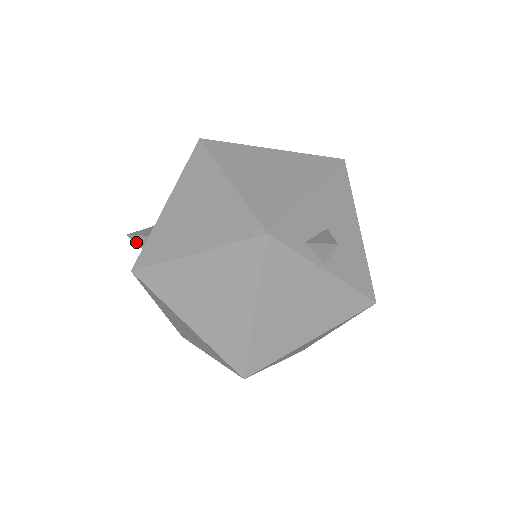
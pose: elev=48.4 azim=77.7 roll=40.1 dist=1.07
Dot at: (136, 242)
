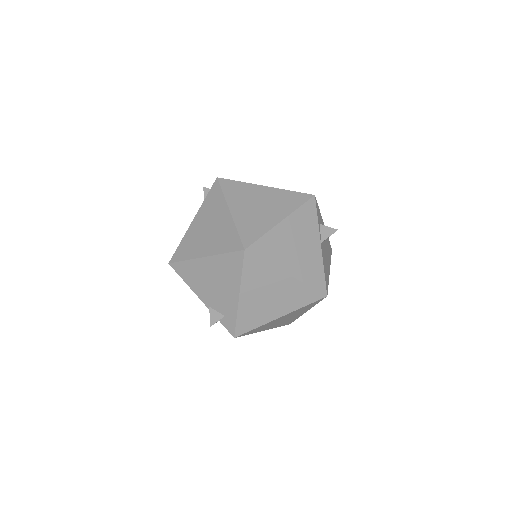
Dot at: (205, 193)
